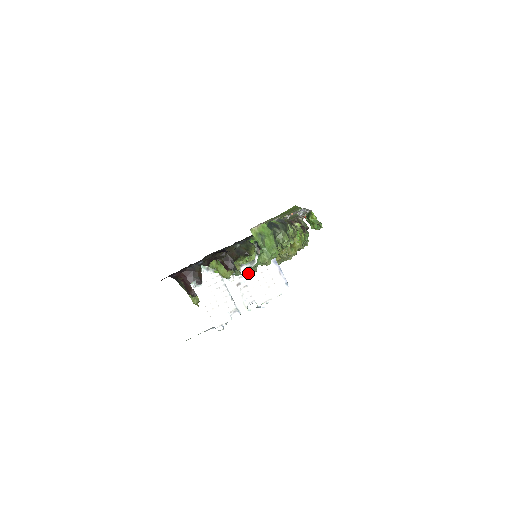
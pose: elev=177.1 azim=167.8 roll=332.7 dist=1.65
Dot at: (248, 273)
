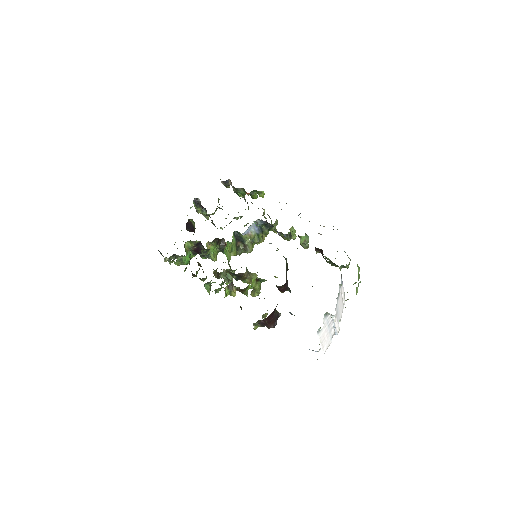
Dot at: (338, 302)
